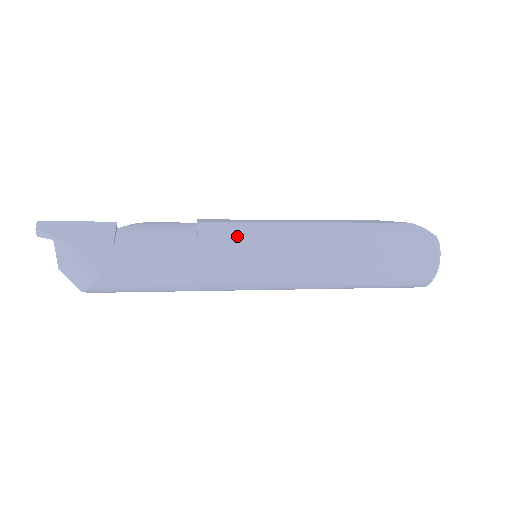
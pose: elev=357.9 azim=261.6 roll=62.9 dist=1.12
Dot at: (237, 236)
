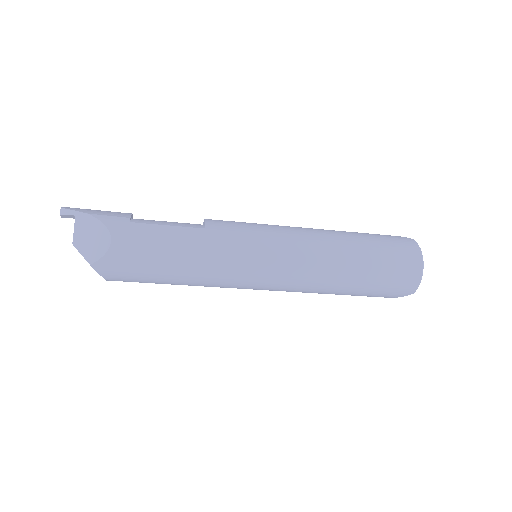
Dot at: (240, 224)
